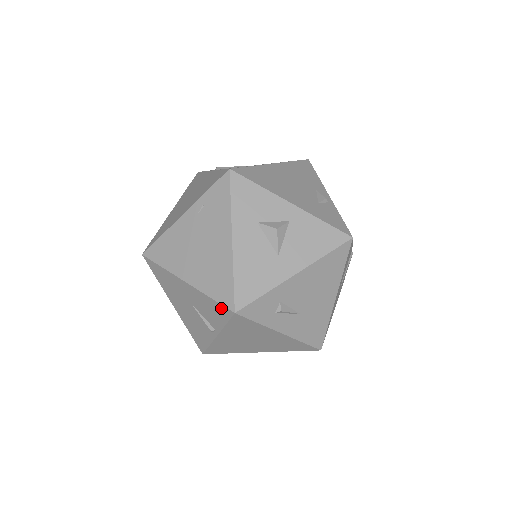
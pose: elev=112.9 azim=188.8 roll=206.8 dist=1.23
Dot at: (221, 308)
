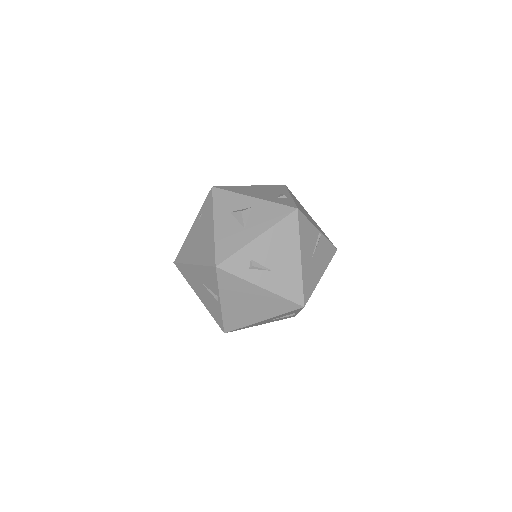
Dot at: (211, 270)
